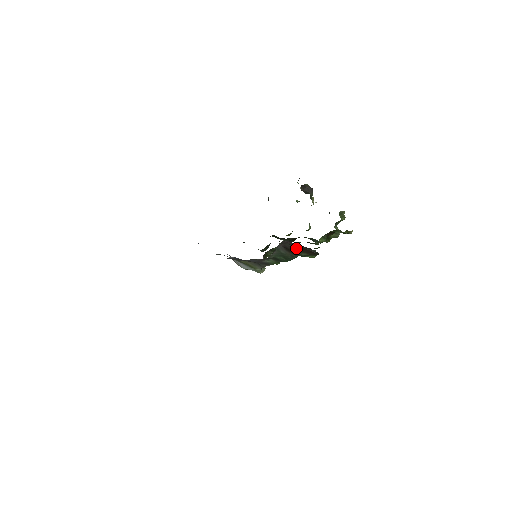
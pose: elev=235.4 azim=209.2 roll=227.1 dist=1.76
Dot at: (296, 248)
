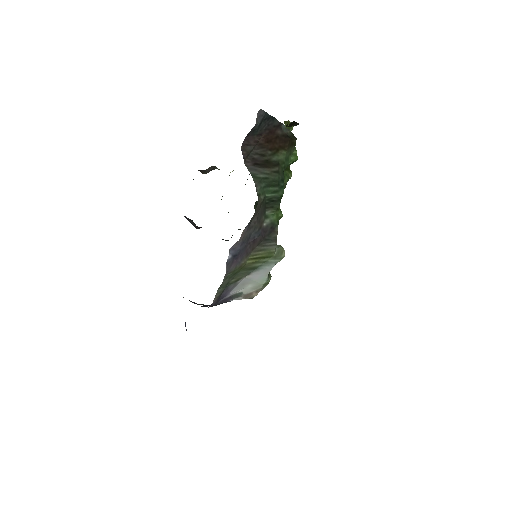
Dot at: (265, 148)
